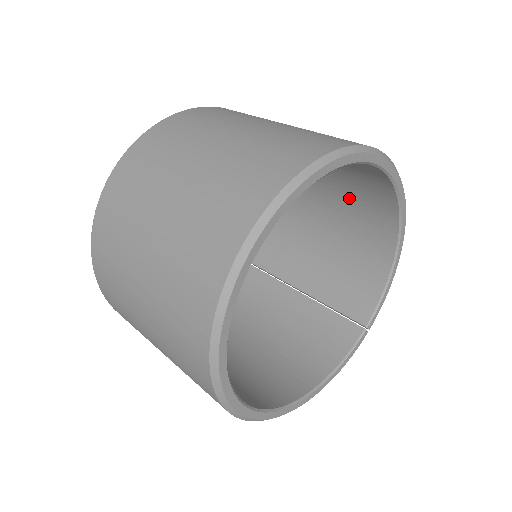
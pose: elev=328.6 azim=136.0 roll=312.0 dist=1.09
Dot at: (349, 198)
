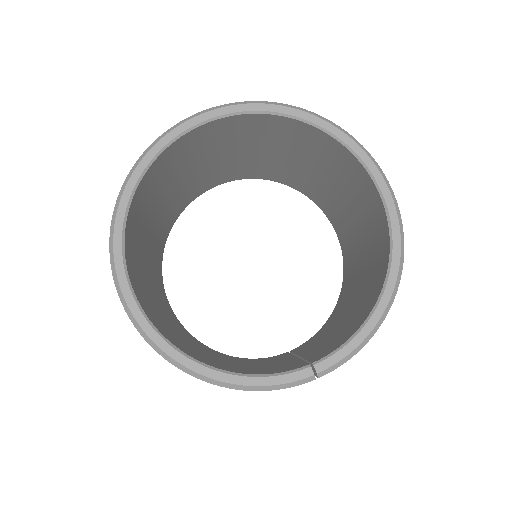
Dot at: (370, 251)
